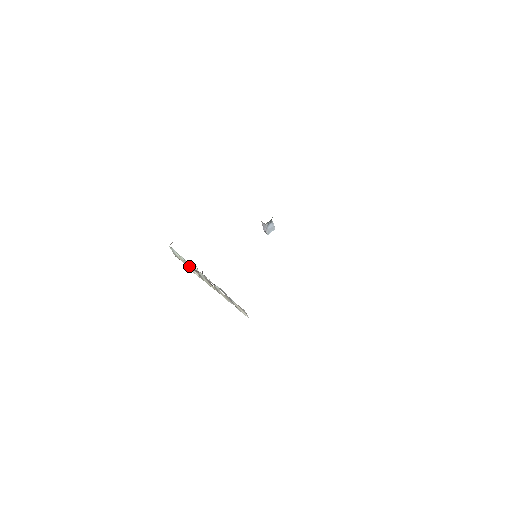
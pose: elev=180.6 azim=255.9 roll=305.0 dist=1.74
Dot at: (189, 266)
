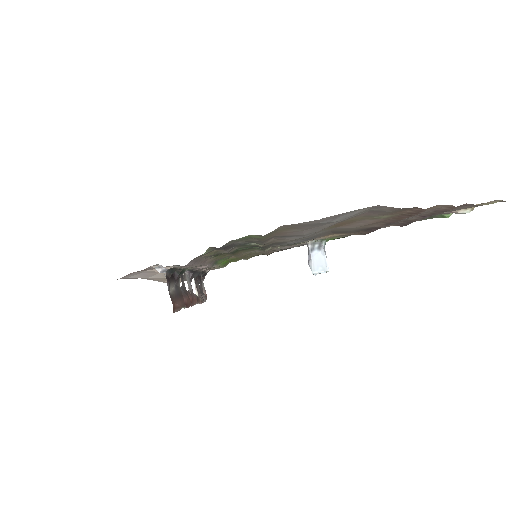
Dot at: (195, 285)
